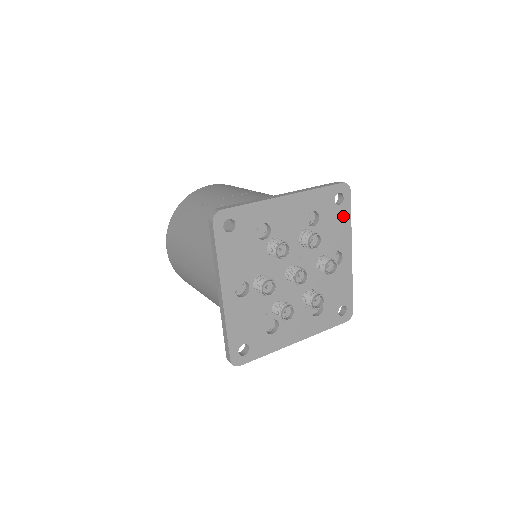
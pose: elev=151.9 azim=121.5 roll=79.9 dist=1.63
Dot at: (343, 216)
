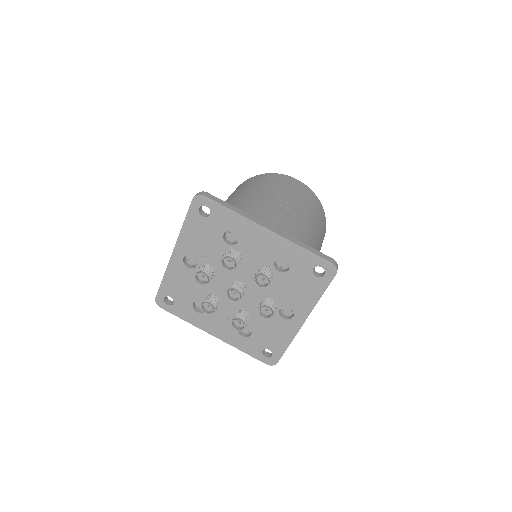
Dot at: (314, 288)
